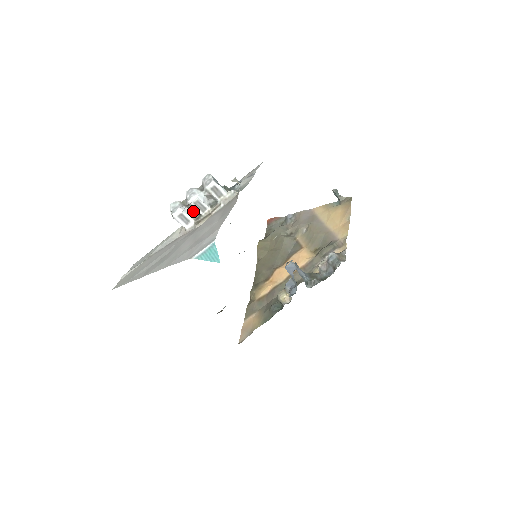
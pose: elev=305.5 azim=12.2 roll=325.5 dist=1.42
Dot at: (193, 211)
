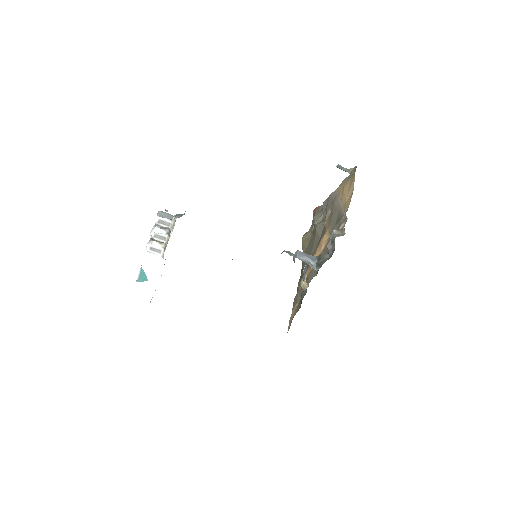
Dot at: (159, 242)
